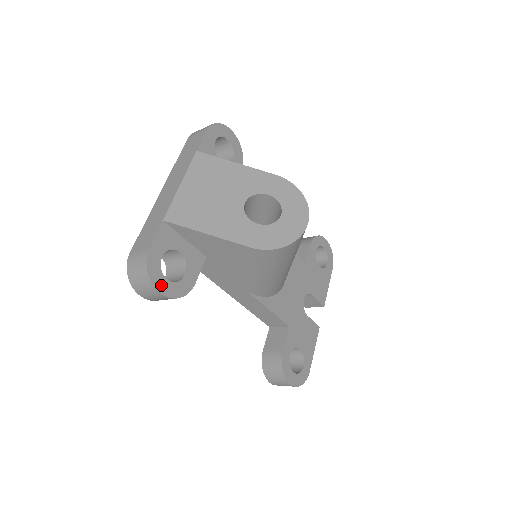
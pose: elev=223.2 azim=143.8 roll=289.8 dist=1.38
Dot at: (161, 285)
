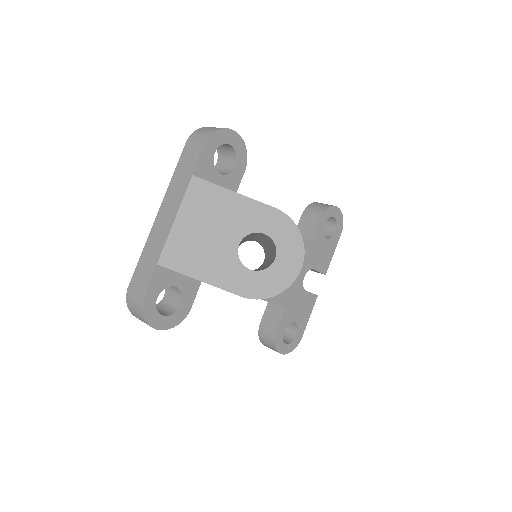
Dot at: (157, 322)
